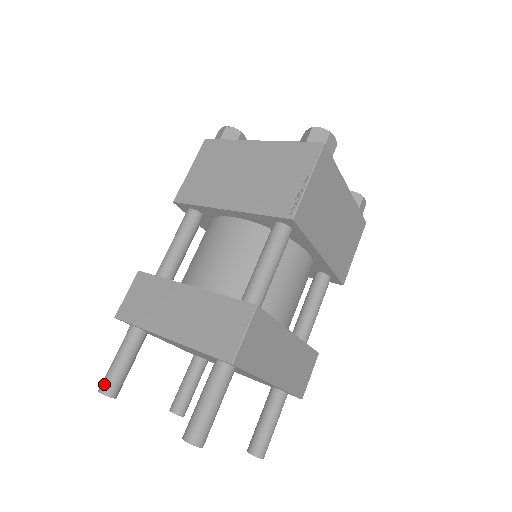
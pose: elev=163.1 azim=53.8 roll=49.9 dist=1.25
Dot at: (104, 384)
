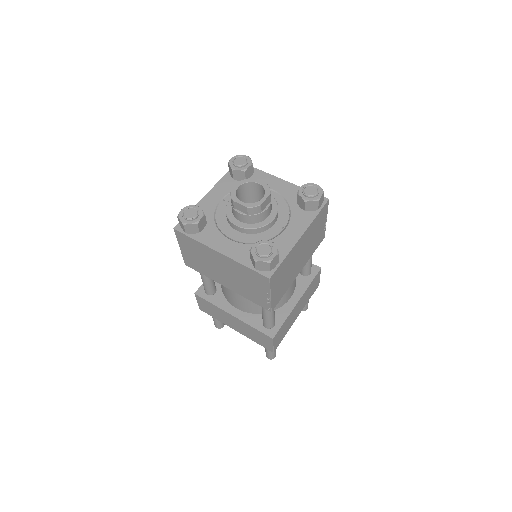
Dot at: (216, 326)
